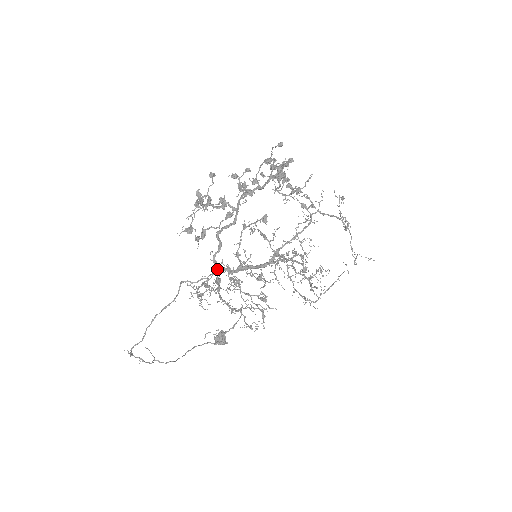
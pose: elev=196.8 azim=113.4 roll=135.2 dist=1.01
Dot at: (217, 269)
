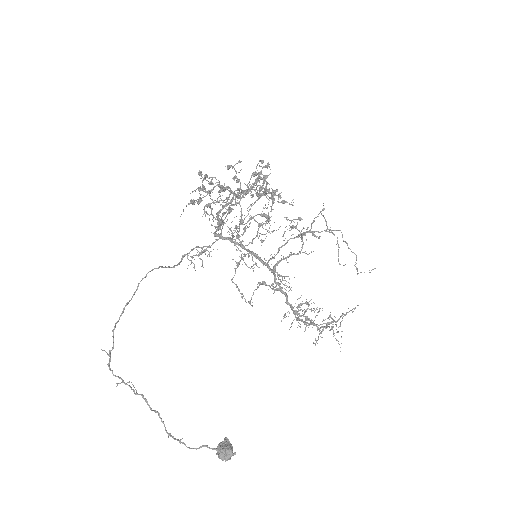
Dot at: (218, 229)
